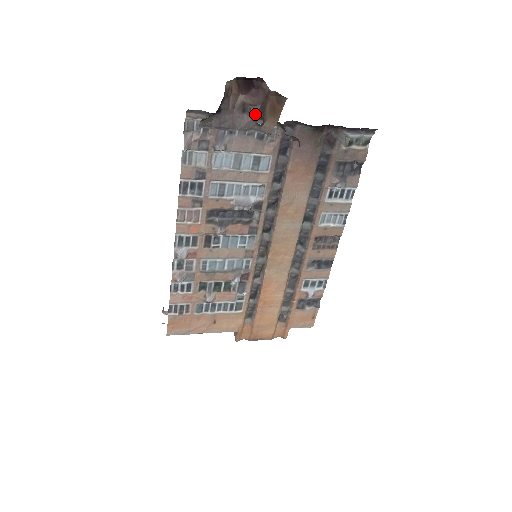
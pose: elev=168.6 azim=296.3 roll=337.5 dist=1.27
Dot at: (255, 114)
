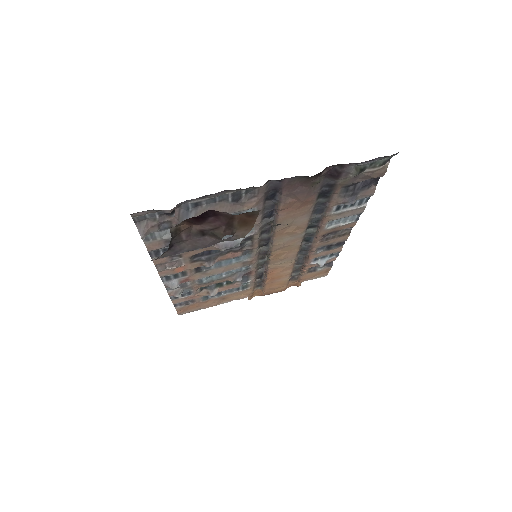
Dot at: (219, 236)
